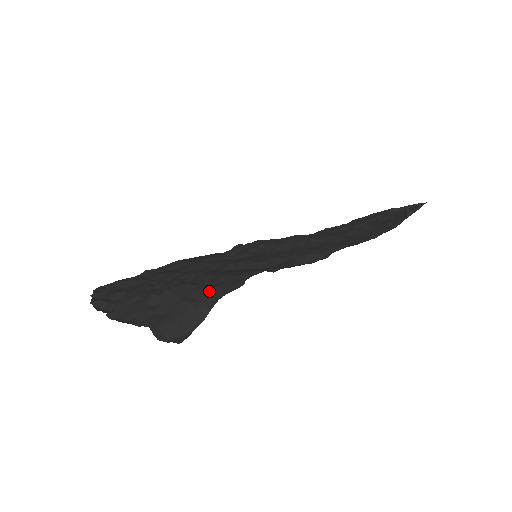
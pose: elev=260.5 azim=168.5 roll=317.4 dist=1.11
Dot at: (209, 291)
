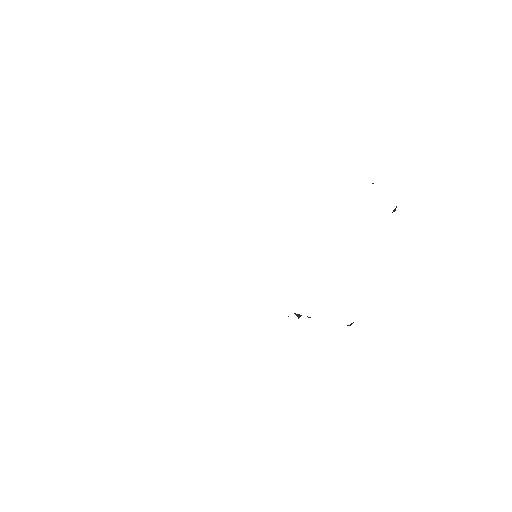
Dot at: occluded
